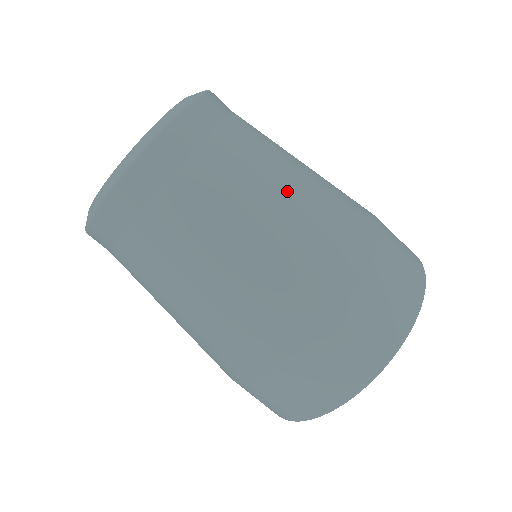
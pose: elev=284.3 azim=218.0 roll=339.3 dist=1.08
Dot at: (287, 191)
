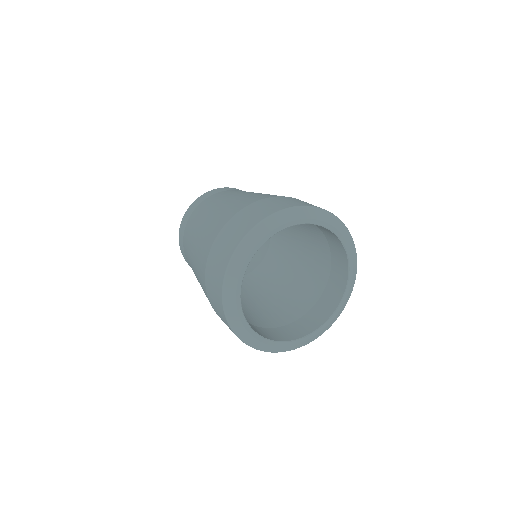
Dot at: occluded
